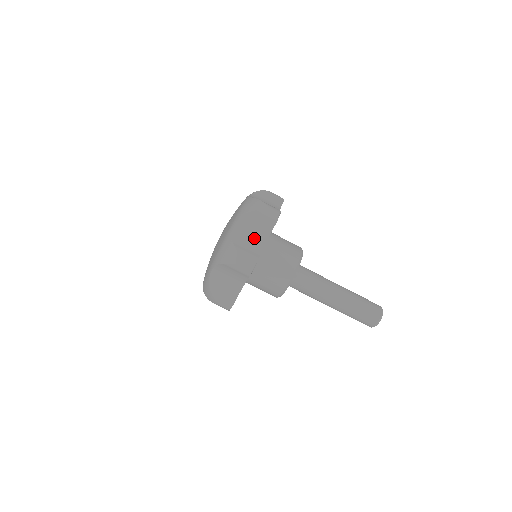
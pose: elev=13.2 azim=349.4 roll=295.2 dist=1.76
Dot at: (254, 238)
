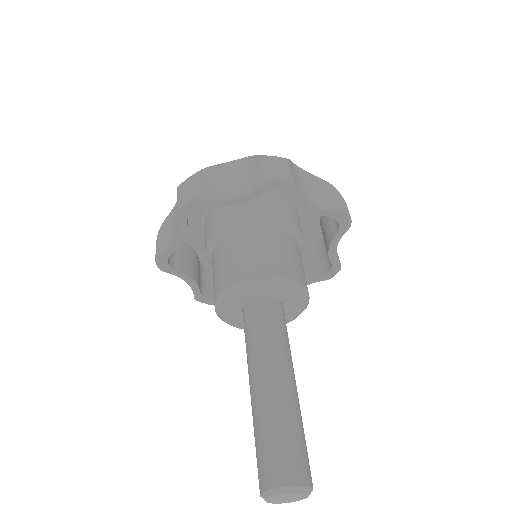
Dot at: (307, 190)
